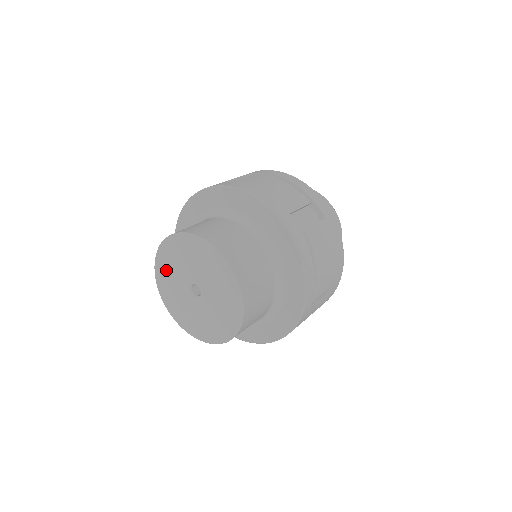
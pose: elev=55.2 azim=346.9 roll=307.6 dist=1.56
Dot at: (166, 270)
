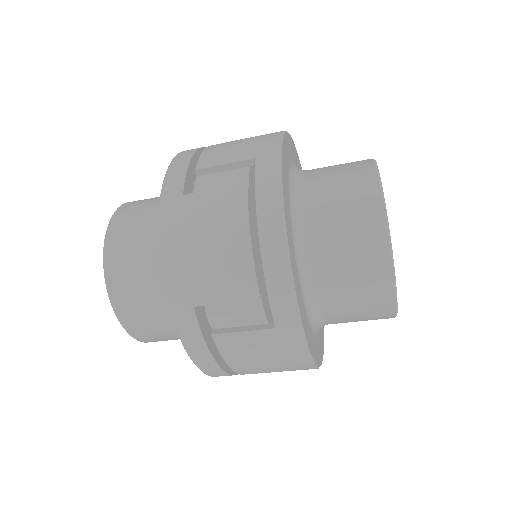
Dot at: occluded
